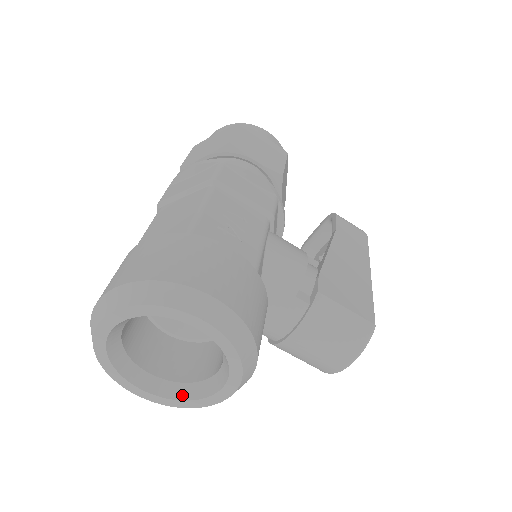
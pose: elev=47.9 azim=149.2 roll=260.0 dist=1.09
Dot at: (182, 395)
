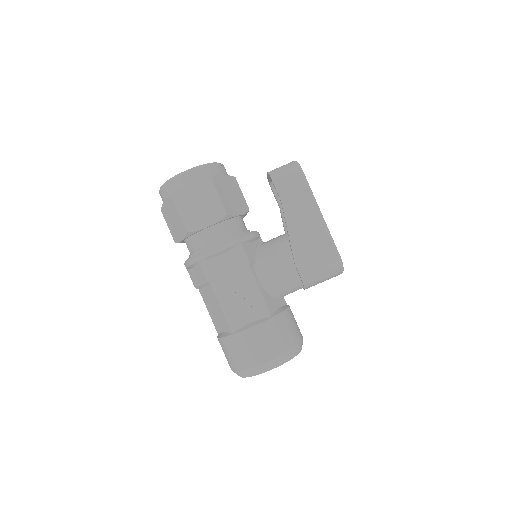
Dot at: occluded
